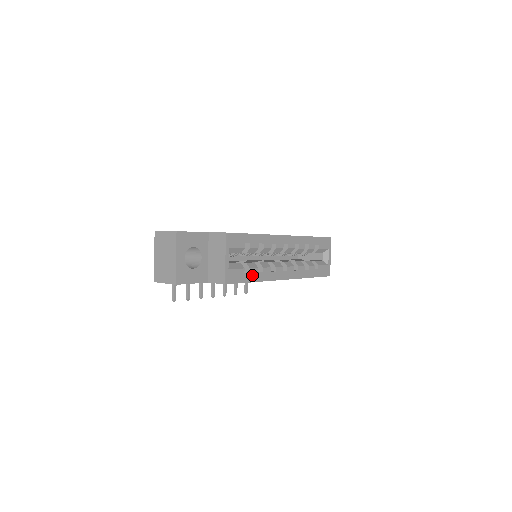
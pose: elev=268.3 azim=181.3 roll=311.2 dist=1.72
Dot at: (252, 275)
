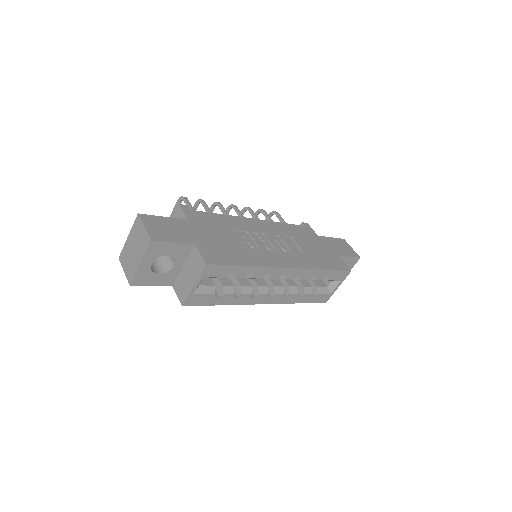
Dot at: (223, 299)
